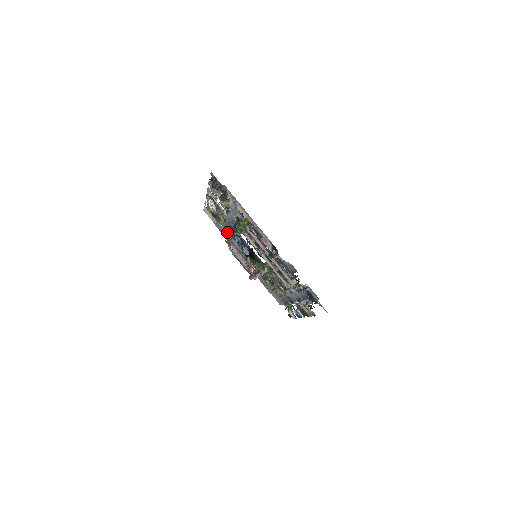
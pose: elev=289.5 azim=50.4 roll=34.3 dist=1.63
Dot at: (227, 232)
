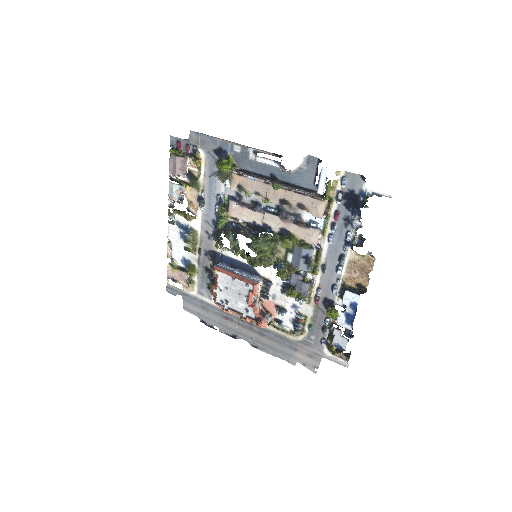
Dot at: (205, 291)
